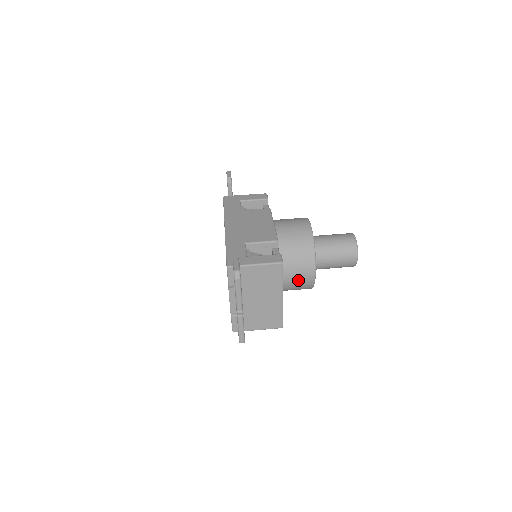
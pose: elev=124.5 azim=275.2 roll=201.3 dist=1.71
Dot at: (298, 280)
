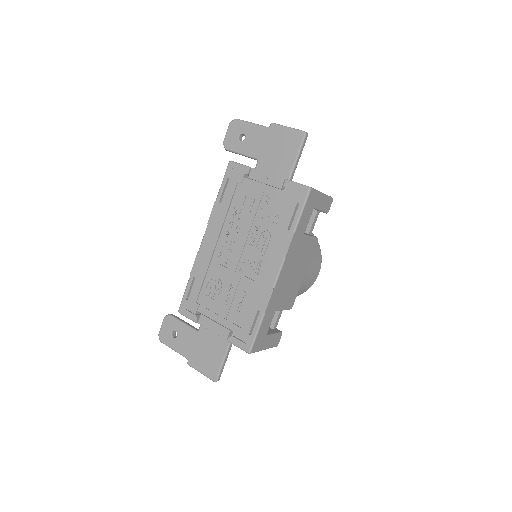
Dot at: occluded
